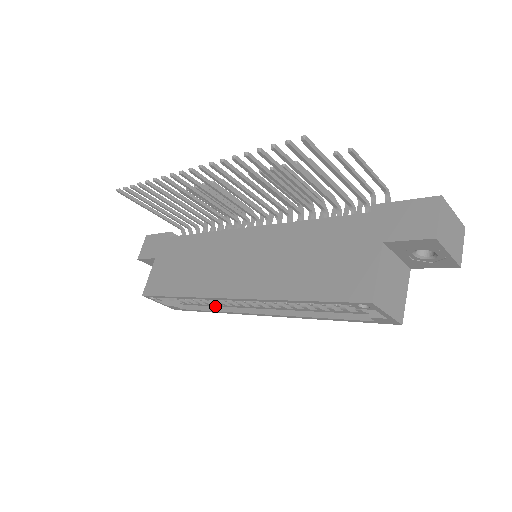
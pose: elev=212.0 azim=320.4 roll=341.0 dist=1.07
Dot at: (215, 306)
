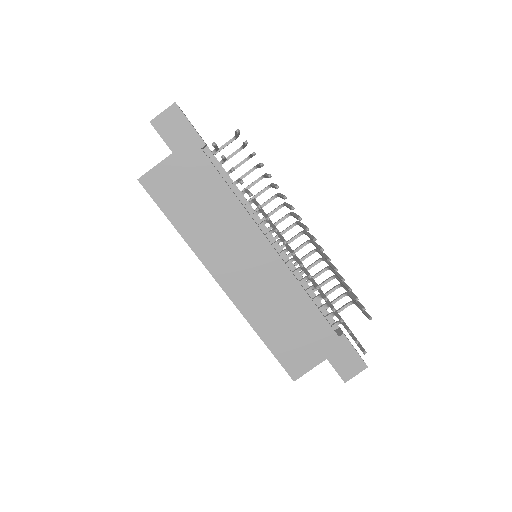
Dot at: occluded
